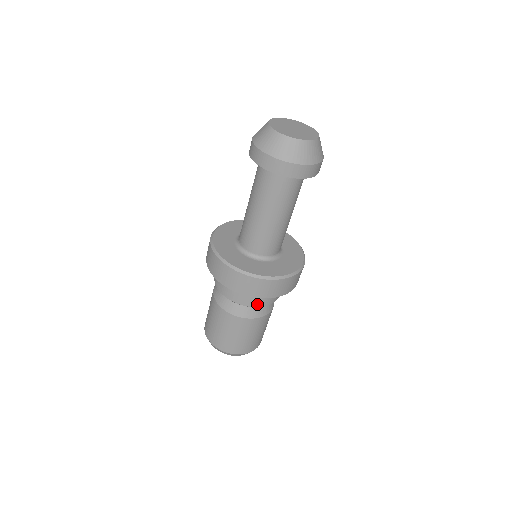
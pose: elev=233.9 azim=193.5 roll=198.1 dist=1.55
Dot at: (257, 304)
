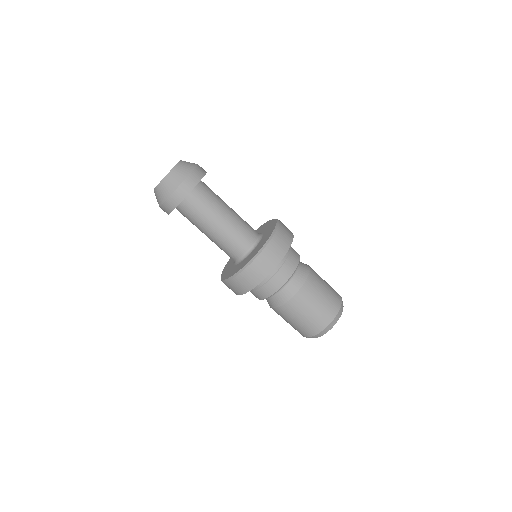
Dot at: (296, 261)
